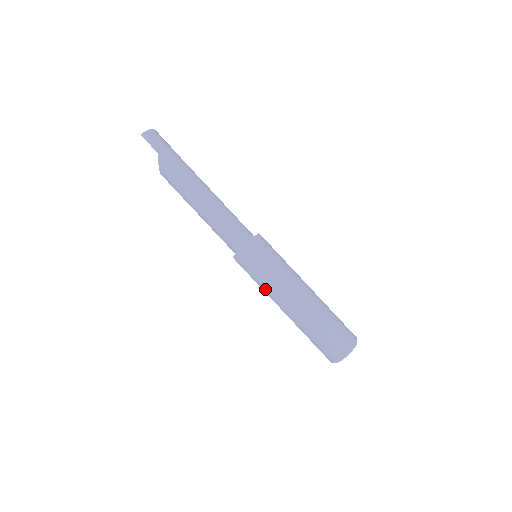
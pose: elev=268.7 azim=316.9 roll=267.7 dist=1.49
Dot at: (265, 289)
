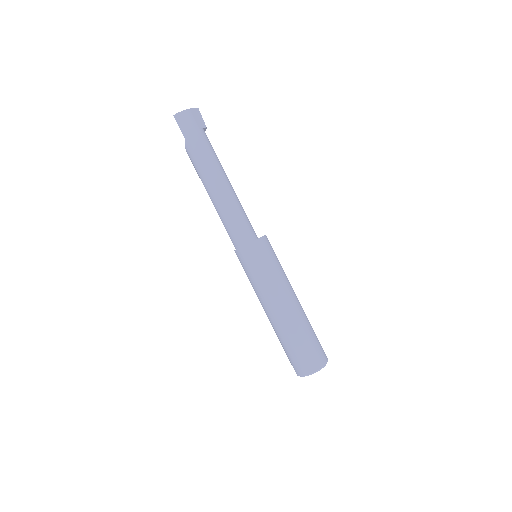
Dot at: occluded
